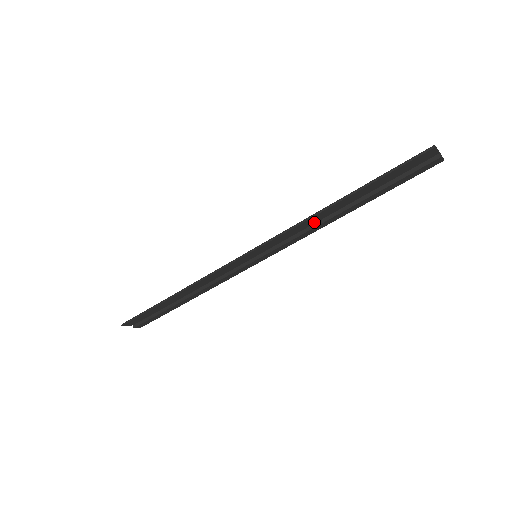
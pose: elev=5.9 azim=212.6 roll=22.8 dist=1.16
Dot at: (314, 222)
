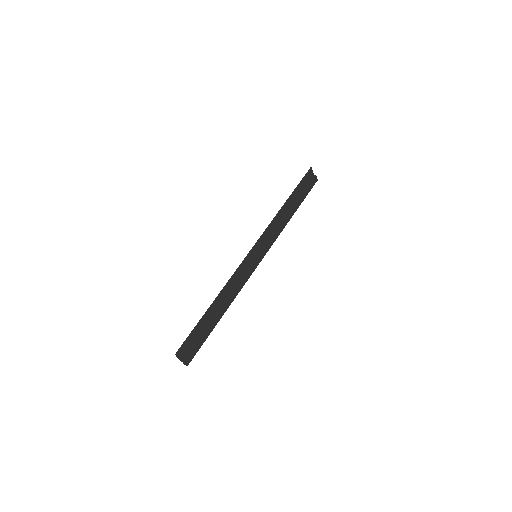
Dot at: (278, 223)
